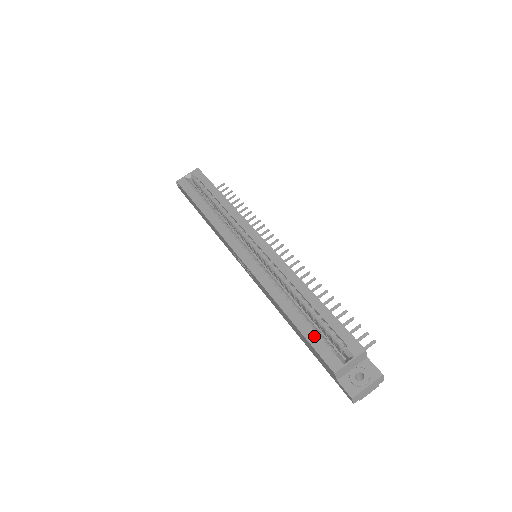
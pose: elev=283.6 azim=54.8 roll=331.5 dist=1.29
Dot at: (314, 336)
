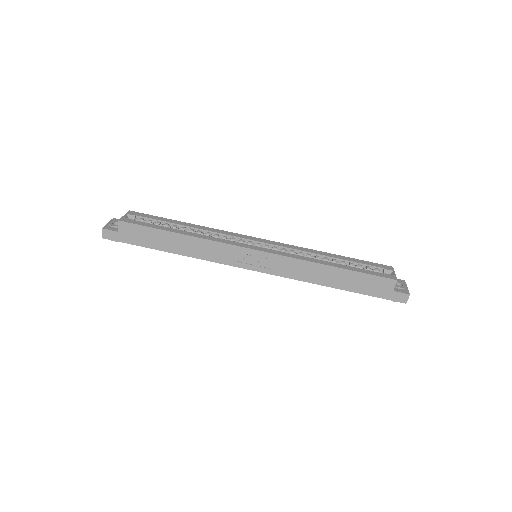
Dot at: (364, 270)
